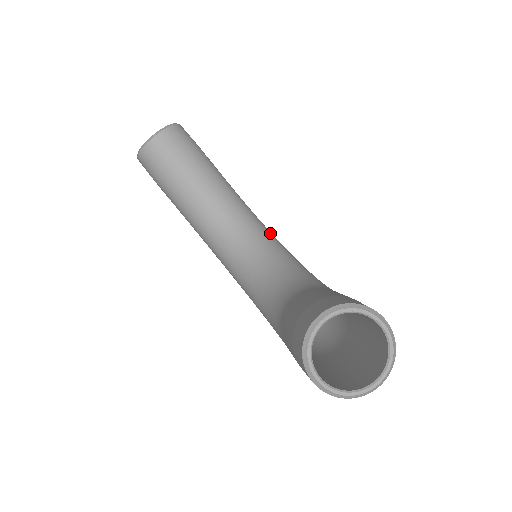
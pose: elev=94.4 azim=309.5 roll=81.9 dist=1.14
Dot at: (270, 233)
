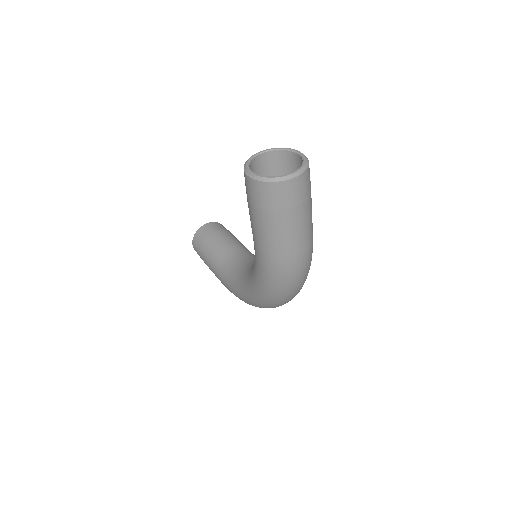
Dot at: occluded
